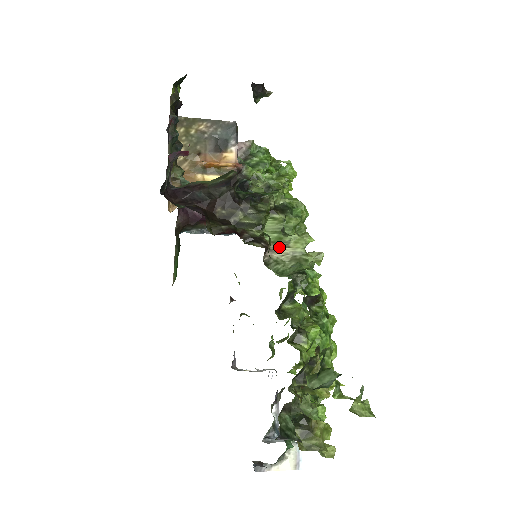
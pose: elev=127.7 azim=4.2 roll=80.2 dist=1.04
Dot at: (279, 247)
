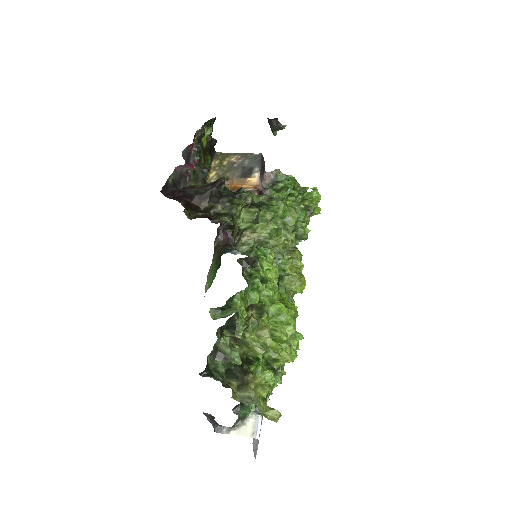
Dot at: (248, 233)
